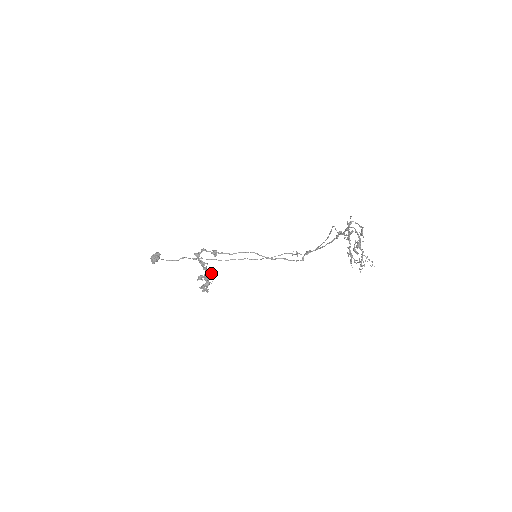
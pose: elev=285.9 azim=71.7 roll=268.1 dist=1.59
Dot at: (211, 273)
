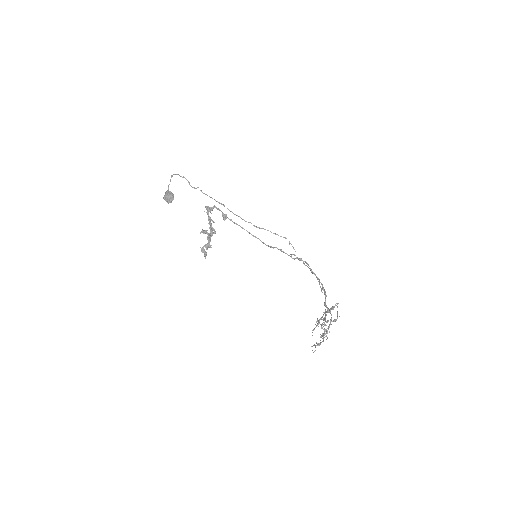
Dot at: occluded
